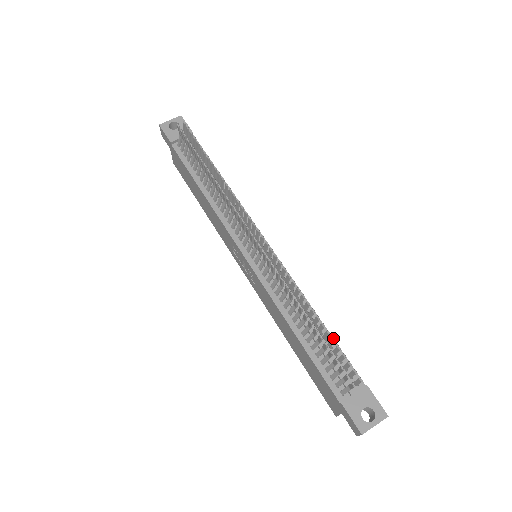
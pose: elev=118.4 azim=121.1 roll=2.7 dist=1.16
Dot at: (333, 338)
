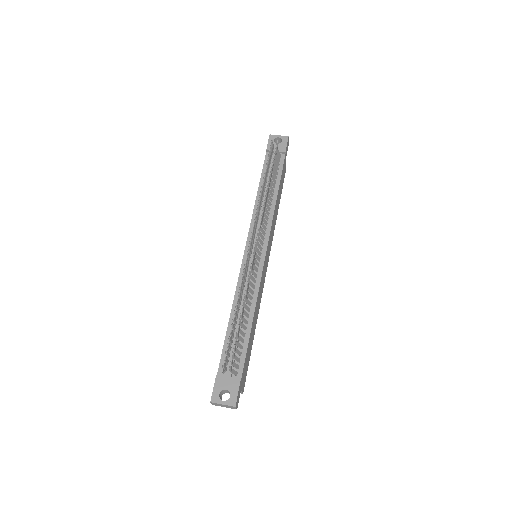
Dot at: (238, 331)
